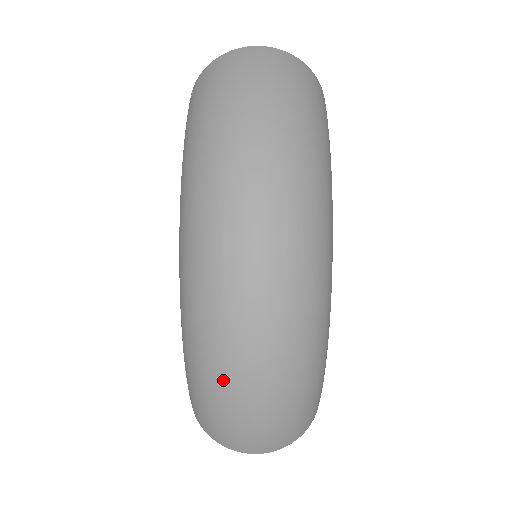
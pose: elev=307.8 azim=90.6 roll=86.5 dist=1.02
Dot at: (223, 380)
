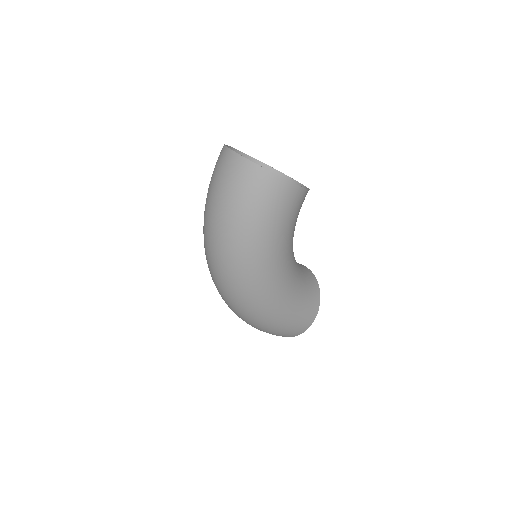
Dot at: occluded
